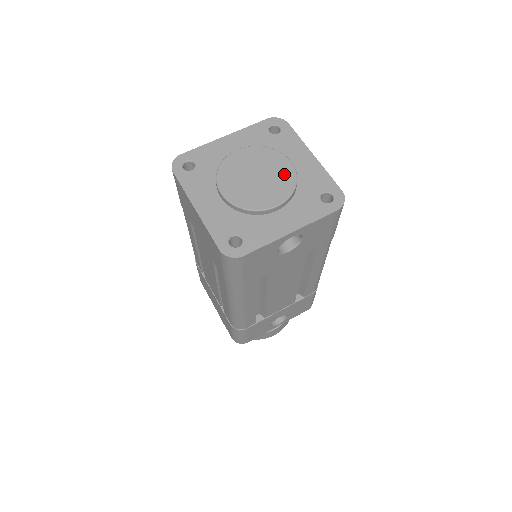
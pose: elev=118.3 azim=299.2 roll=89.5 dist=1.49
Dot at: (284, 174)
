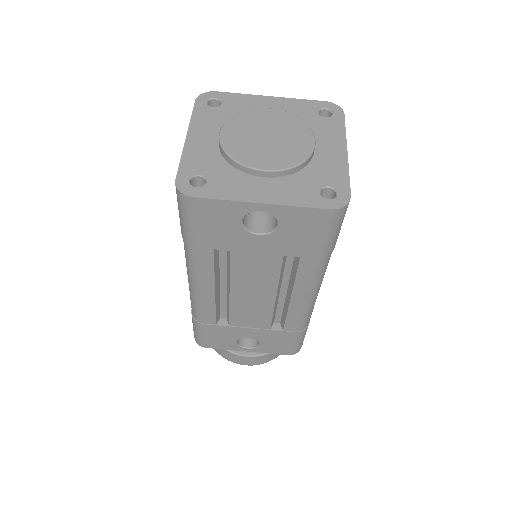
Dot at: (298, 148)
